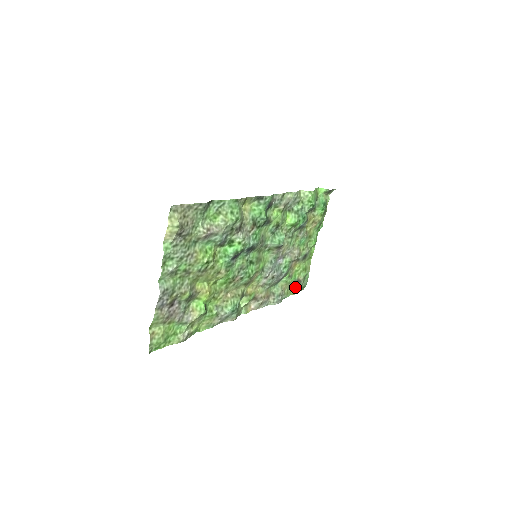
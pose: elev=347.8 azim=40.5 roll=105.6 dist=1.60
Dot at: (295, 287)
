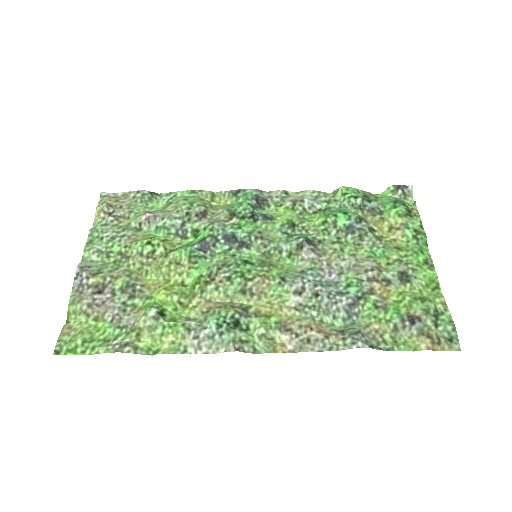
Dot at: (414, 333)
